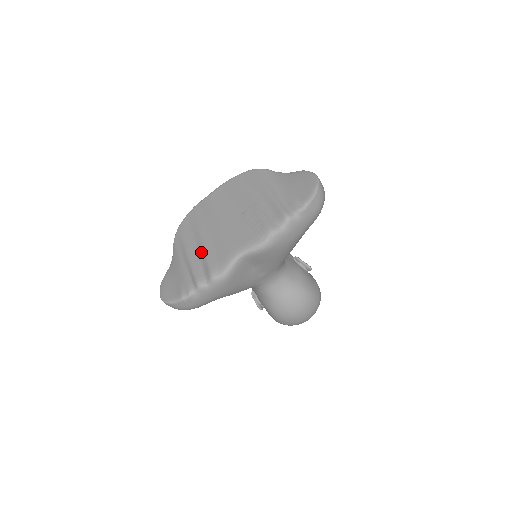
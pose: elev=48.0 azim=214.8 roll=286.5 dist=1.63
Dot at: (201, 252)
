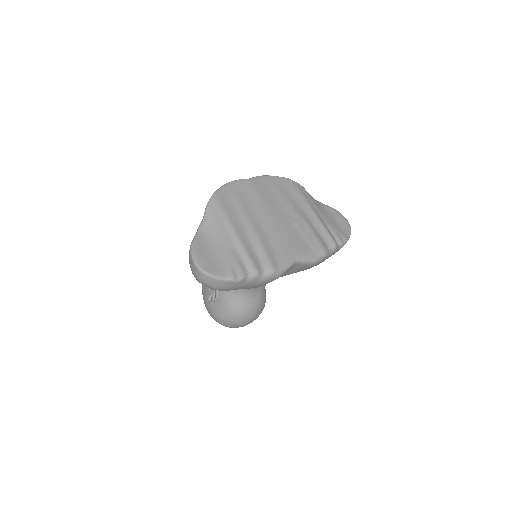
Dot at: (254, 238)
